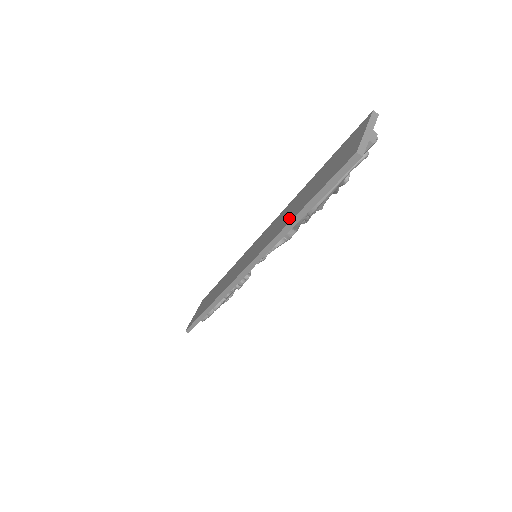
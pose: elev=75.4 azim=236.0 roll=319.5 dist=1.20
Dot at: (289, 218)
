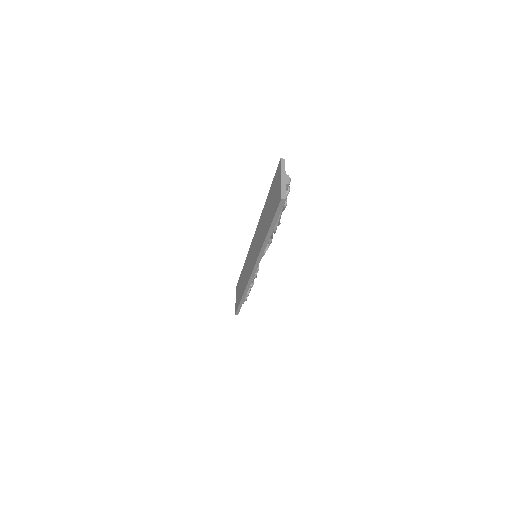
Dot at: (264, 235)
